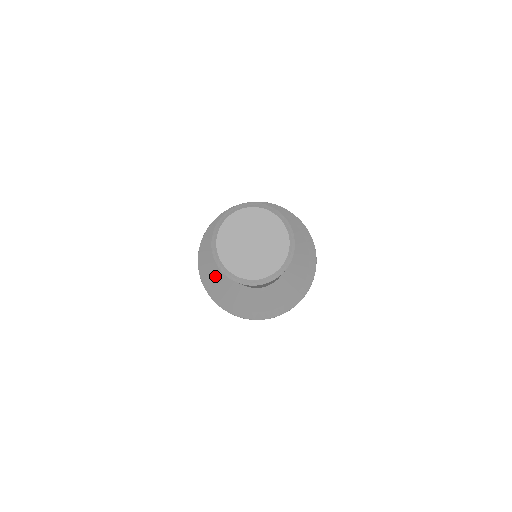
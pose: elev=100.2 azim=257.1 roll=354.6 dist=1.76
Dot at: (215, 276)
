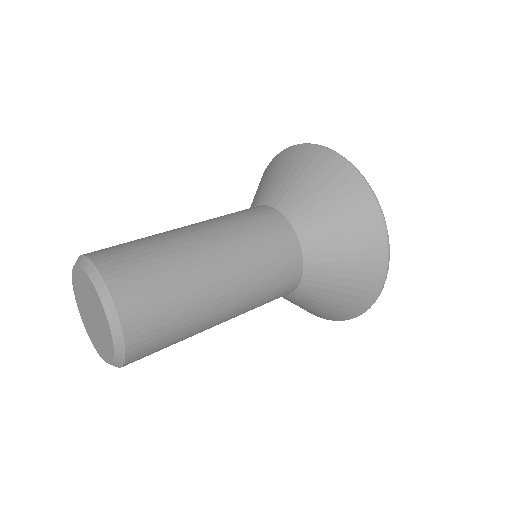
Dot at: occluded
